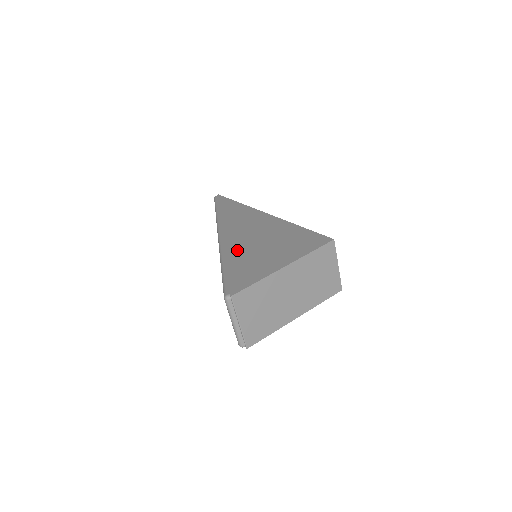
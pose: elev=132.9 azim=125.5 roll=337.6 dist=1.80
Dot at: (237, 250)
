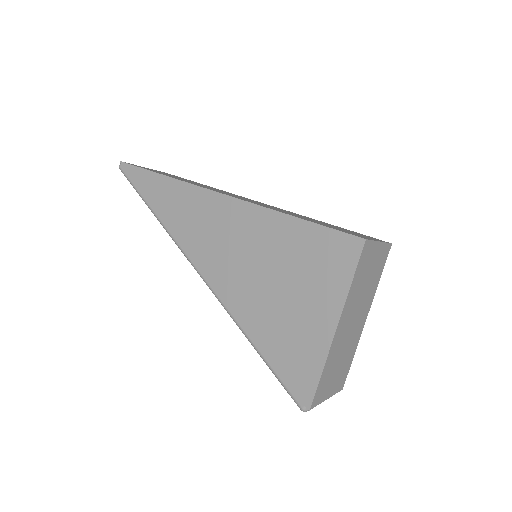
Dot at: (247, 306)
